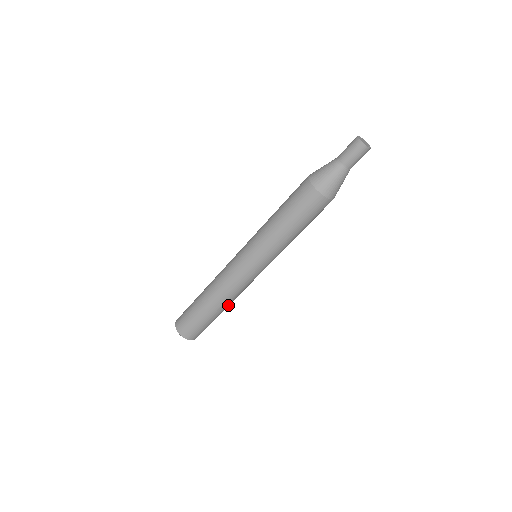
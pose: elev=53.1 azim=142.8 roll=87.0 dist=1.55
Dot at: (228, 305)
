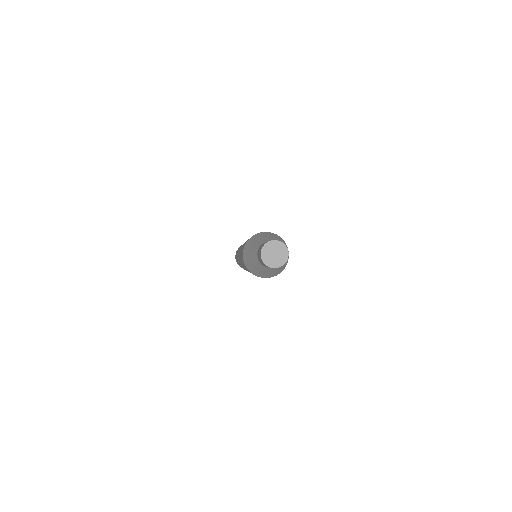
Dot at: occluded
